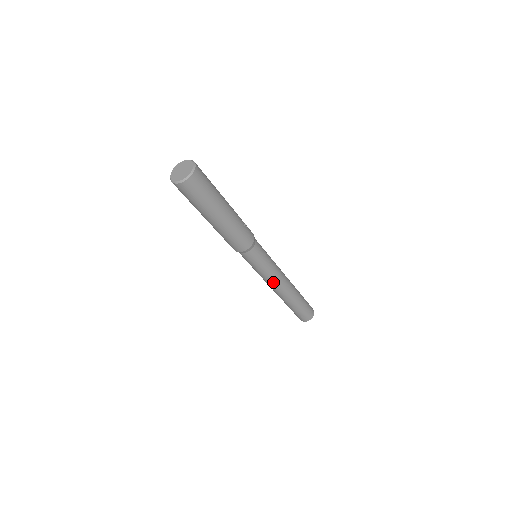
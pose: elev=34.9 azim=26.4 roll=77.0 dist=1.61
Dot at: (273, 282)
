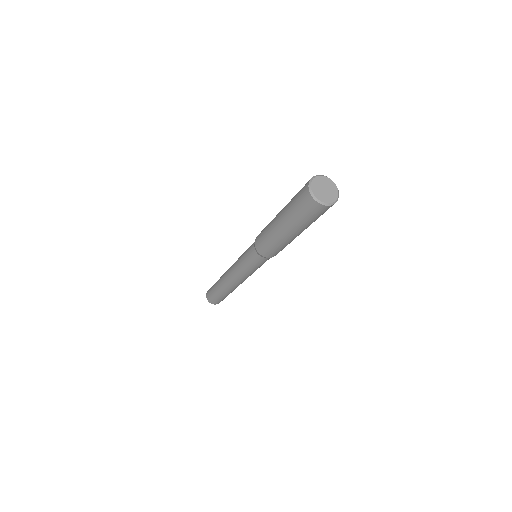
Dot at: (243, 278)
